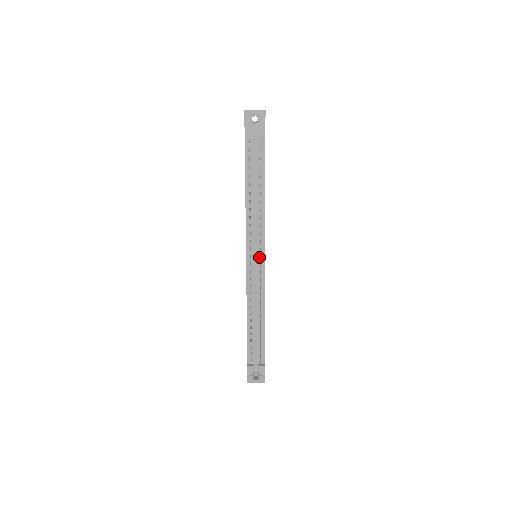
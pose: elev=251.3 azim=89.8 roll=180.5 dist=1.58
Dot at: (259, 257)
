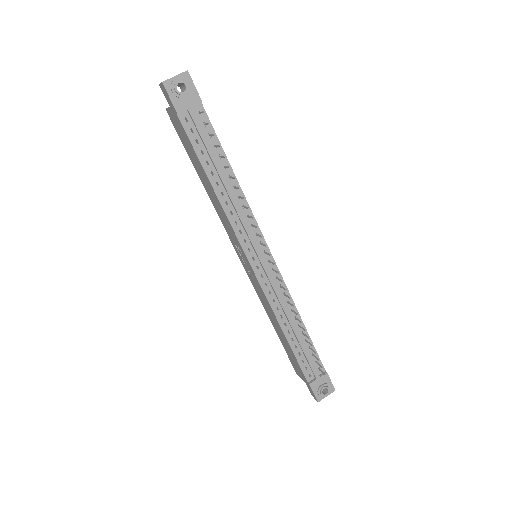
Dot at: (263, 254)
